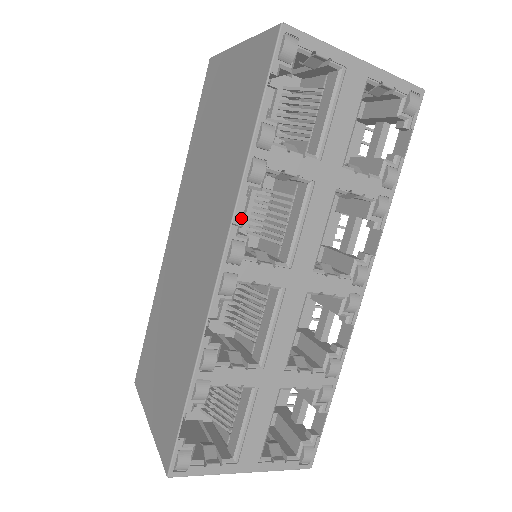
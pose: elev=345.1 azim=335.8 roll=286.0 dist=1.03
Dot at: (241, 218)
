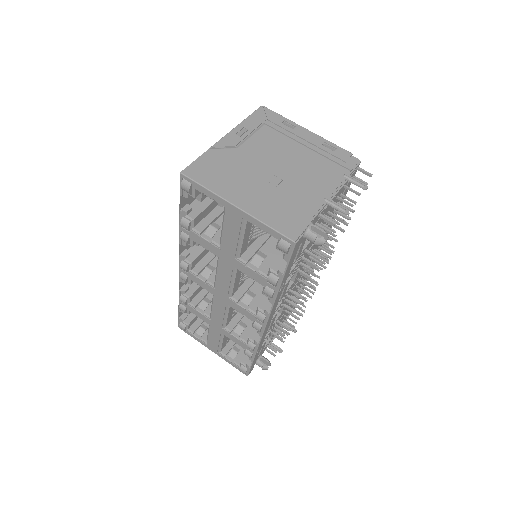
Dot at: occluded
